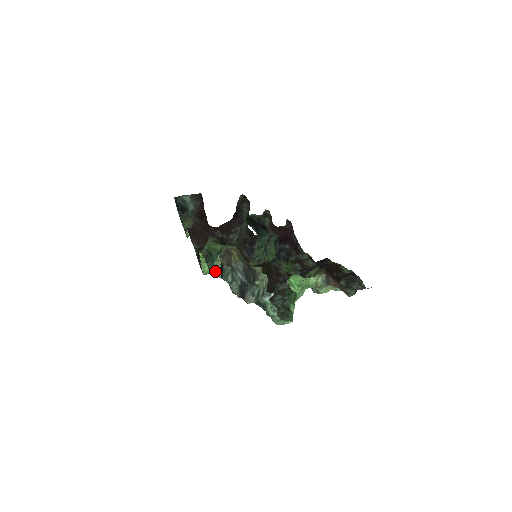
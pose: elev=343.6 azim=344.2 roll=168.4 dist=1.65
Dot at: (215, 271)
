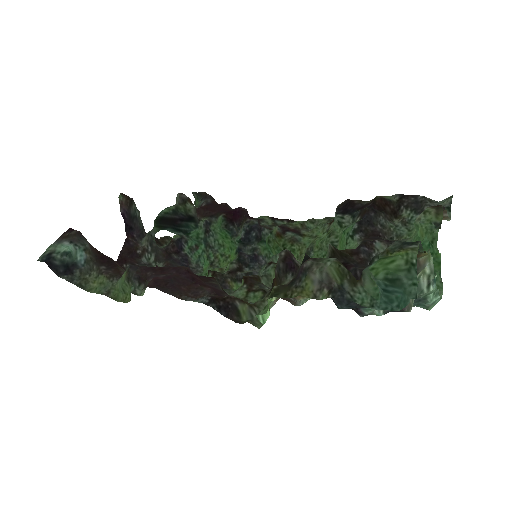
Dot at: occluded
